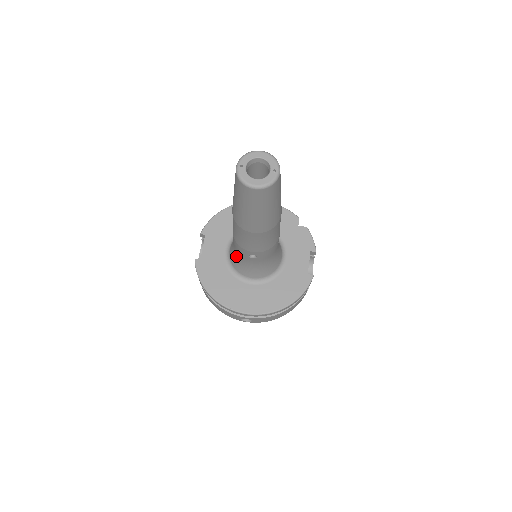
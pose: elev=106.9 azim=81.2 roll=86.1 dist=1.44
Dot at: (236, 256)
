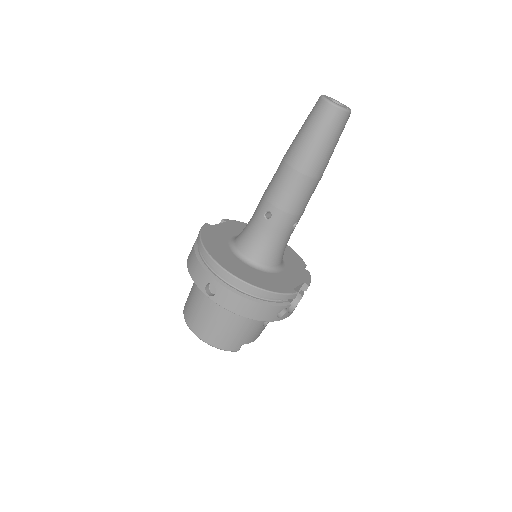
Dot at: (248, 225)
